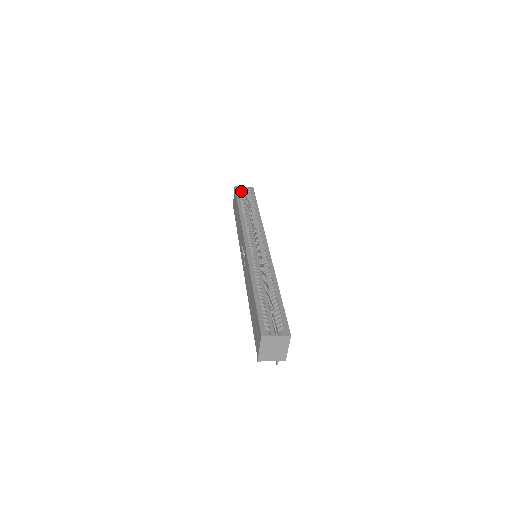
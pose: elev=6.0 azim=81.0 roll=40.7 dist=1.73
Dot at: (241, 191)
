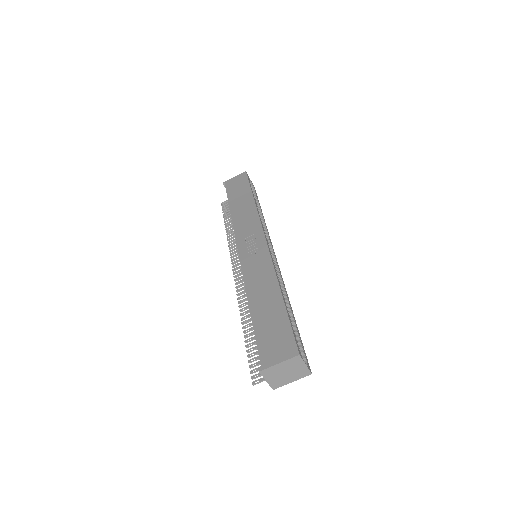
Dot at: occluded
